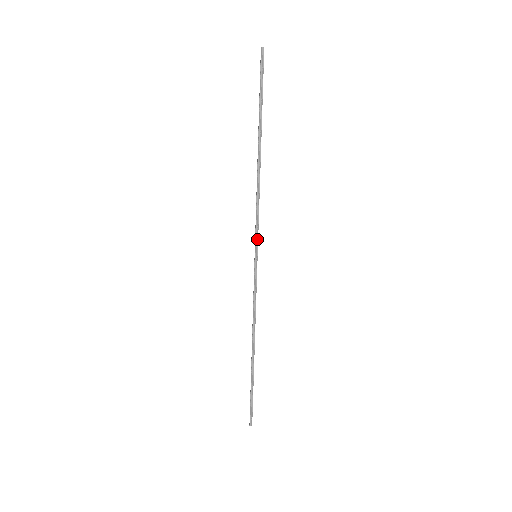
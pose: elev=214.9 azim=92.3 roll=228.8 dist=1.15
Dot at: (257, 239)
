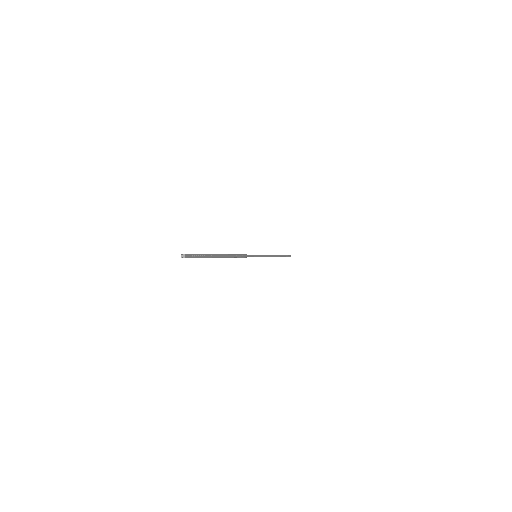
Dot at: occluded
